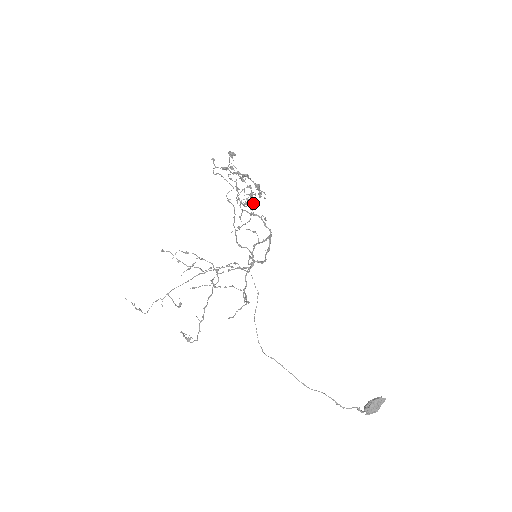
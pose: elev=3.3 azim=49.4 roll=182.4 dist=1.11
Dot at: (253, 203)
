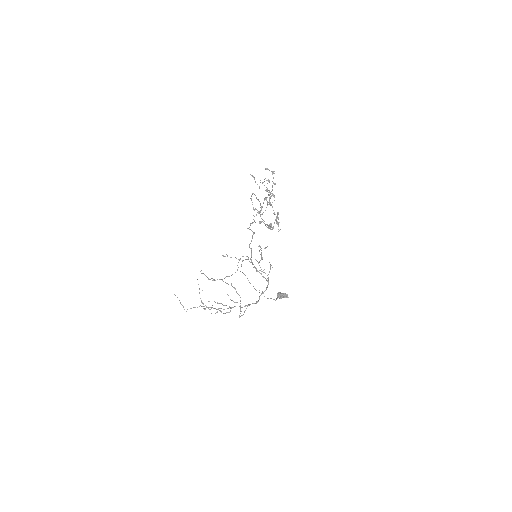
Dot at: occluded
